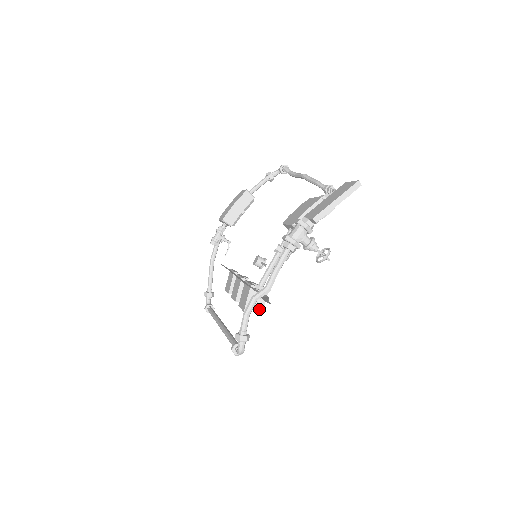
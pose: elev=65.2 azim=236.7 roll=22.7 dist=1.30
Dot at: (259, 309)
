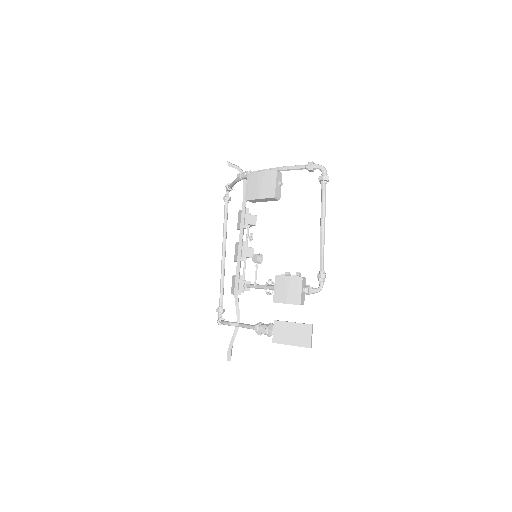
Dot at: occluded
